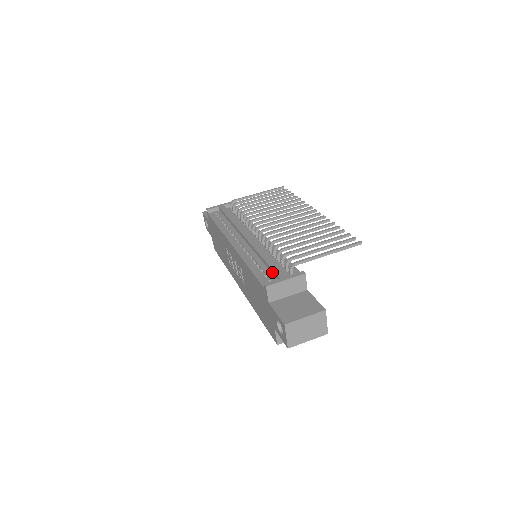
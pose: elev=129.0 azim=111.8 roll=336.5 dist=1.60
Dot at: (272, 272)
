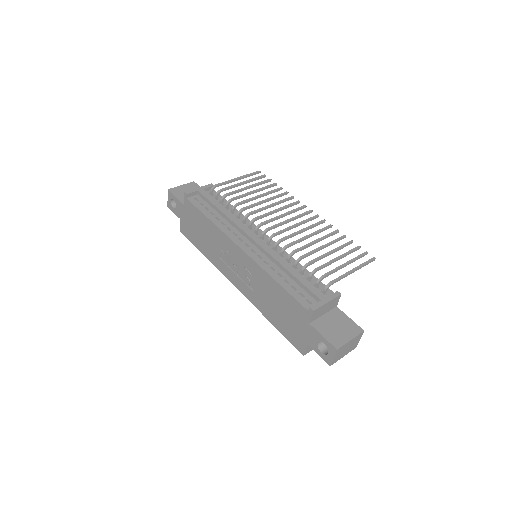
Dot at: (306, 290)
